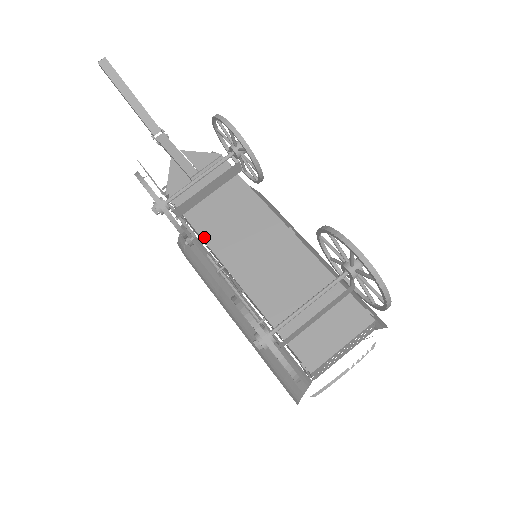
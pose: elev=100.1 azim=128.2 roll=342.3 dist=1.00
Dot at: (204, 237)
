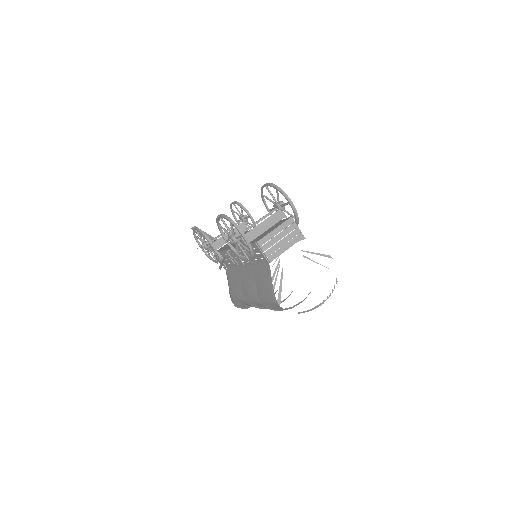
Dot at: (225, 249)
